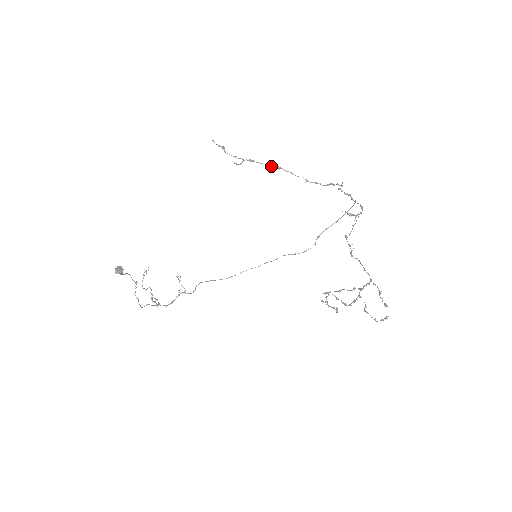
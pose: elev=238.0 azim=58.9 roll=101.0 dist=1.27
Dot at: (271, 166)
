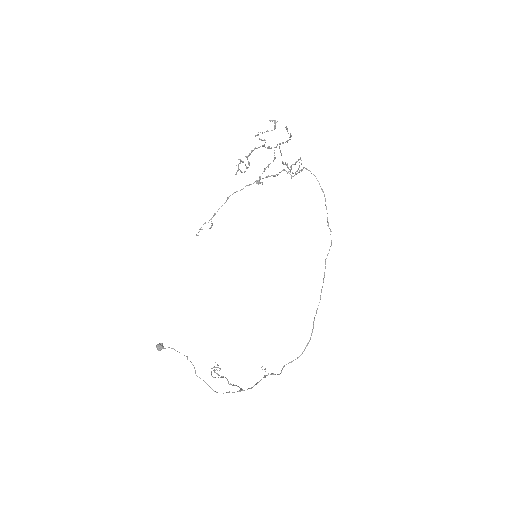
Dot at: occluded
